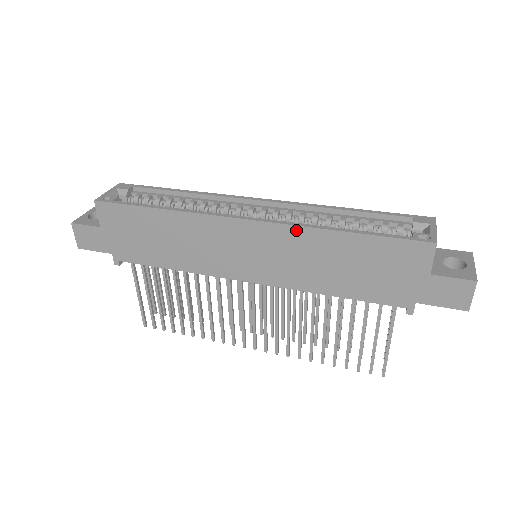
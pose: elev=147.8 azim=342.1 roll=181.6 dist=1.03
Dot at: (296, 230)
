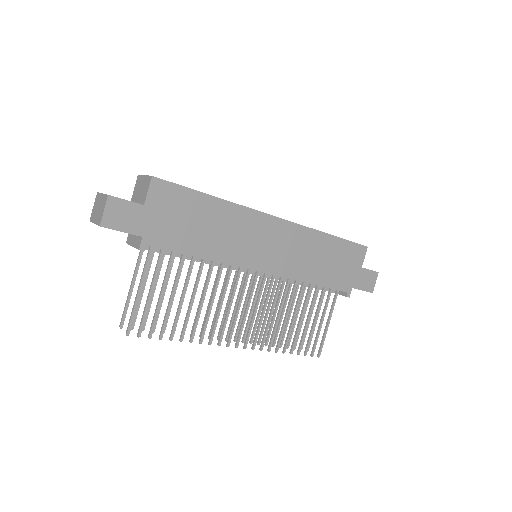
Dot at: (305, 230)
